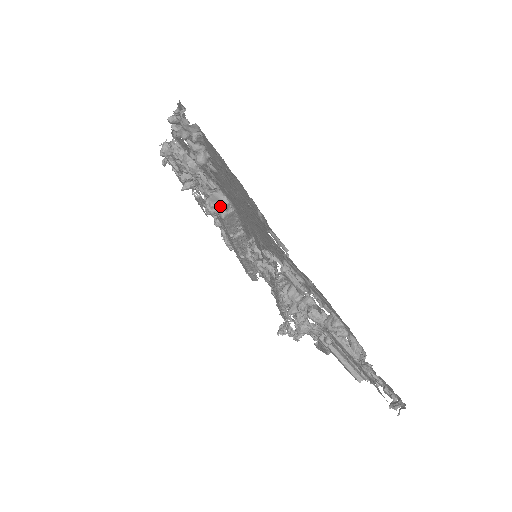
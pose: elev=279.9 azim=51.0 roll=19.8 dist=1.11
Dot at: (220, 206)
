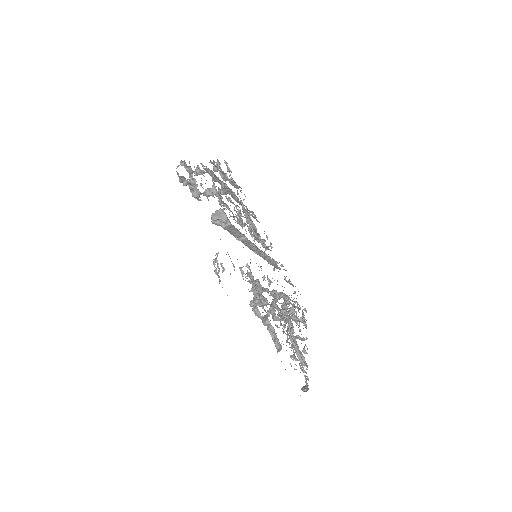
Dot at: (221, 220)
